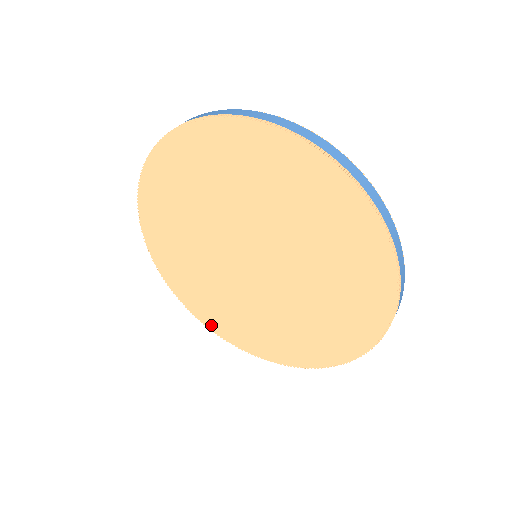
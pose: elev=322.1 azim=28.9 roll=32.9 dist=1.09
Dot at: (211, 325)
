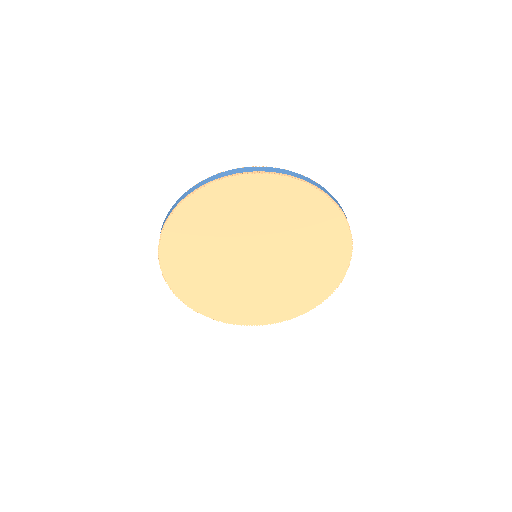
Dot at: (173, 284)
